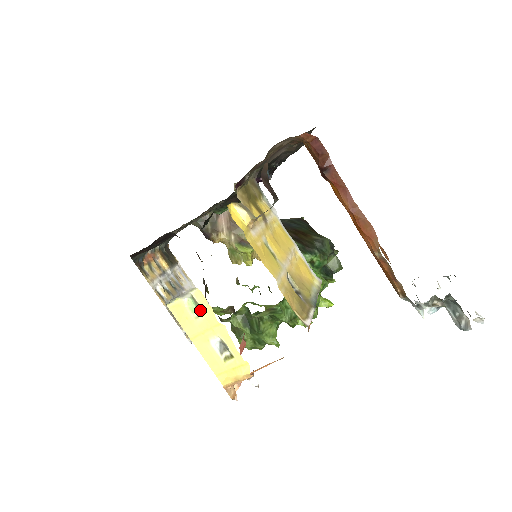
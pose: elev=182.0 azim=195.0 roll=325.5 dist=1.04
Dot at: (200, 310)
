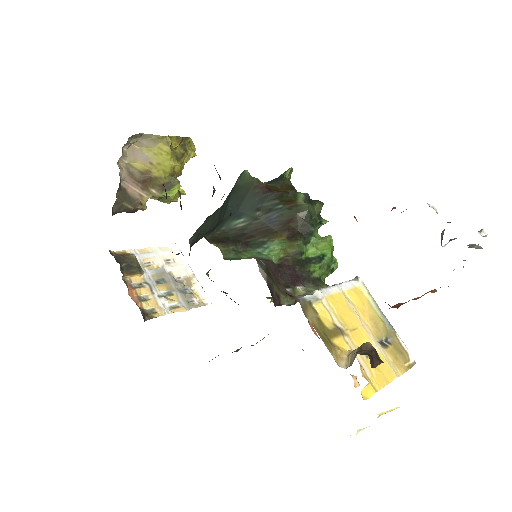
Dot at: occluded
